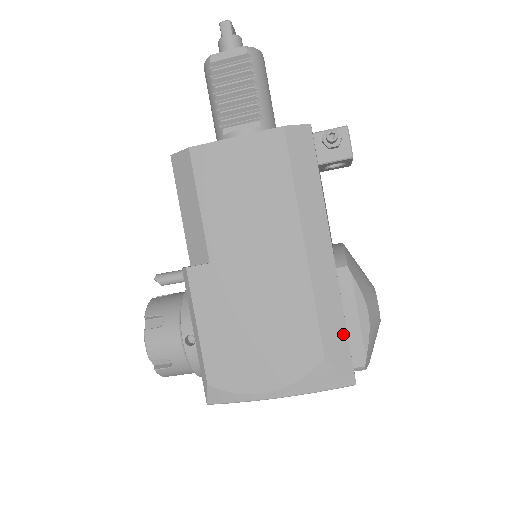
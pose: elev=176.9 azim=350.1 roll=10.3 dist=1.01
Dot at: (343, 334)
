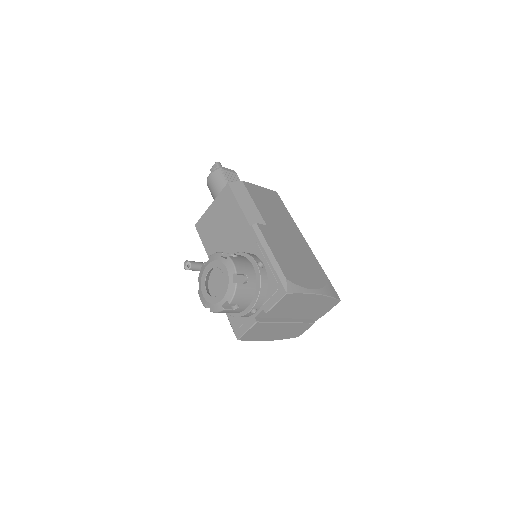
Dot at: occluded
